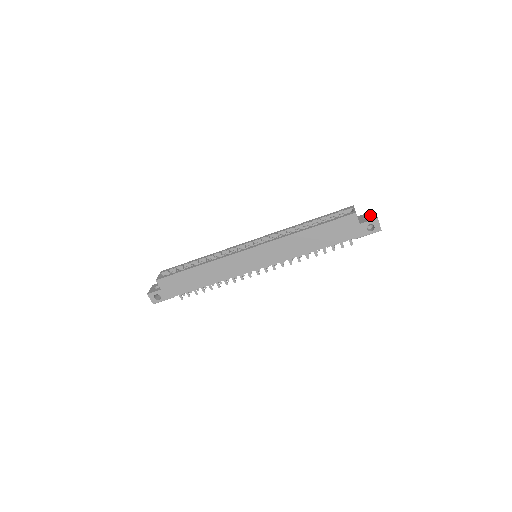
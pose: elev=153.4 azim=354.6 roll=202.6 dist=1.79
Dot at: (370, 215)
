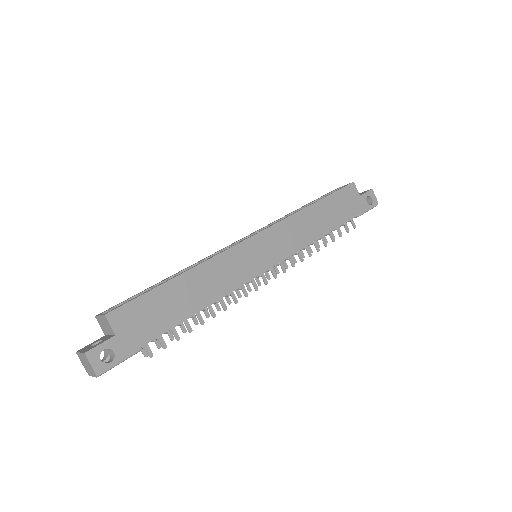
Dot at: occluded
